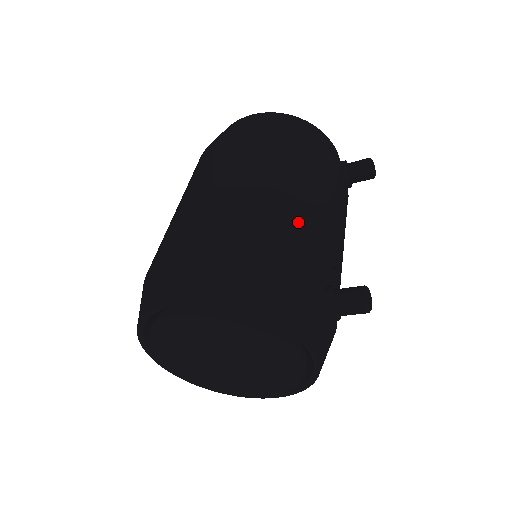
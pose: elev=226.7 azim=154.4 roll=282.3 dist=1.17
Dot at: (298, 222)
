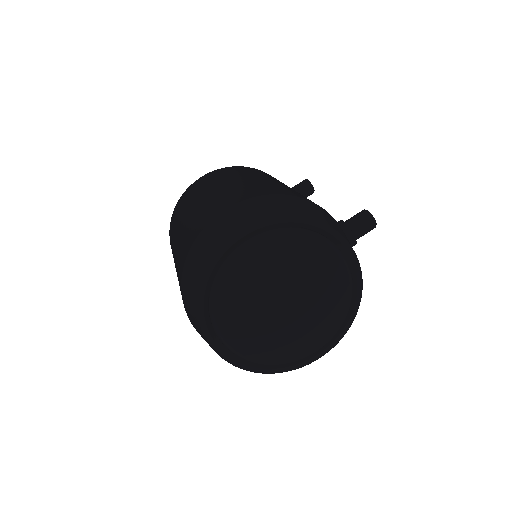
Dot at: occluded
